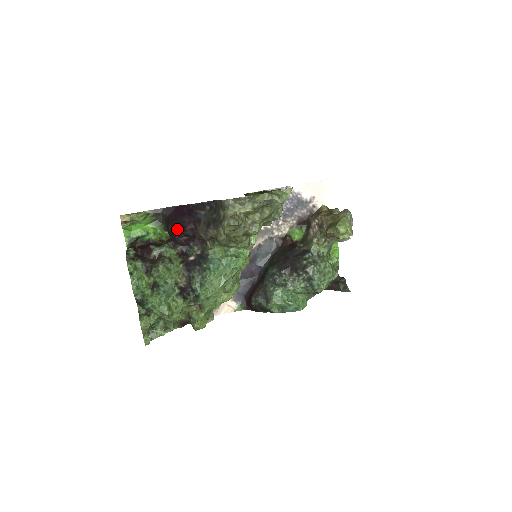
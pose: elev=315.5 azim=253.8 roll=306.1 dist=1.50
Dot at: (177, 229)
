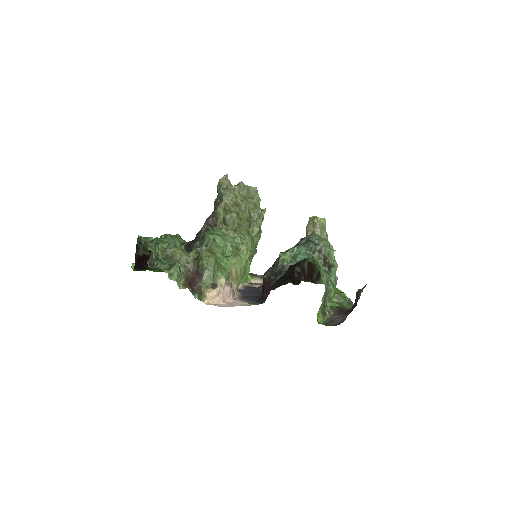
Dot at: occluded
